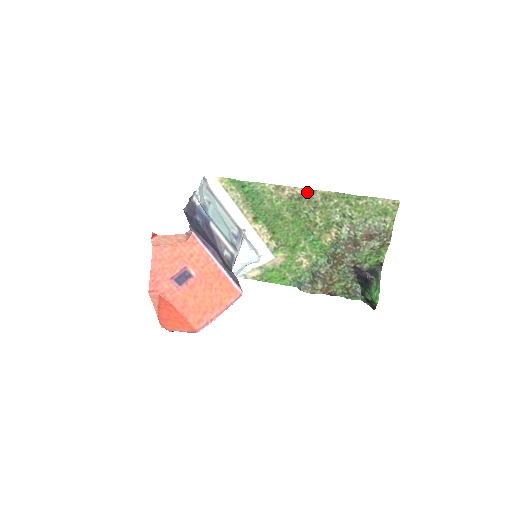
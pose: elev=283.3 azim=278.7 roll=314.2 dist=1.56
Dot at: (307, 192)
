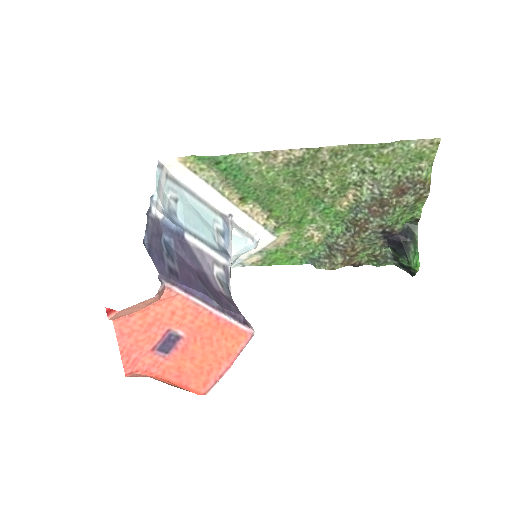
Dot at: (309, 152)
